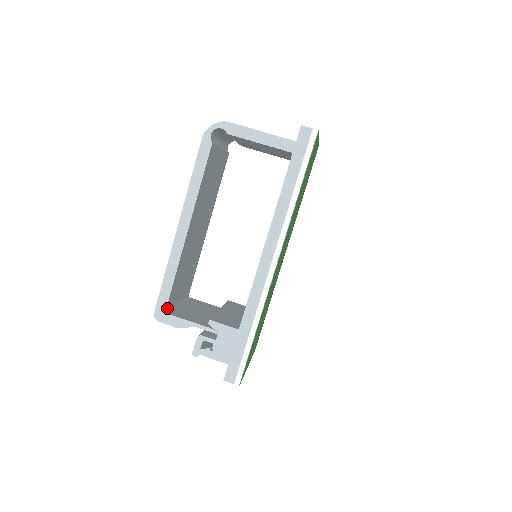
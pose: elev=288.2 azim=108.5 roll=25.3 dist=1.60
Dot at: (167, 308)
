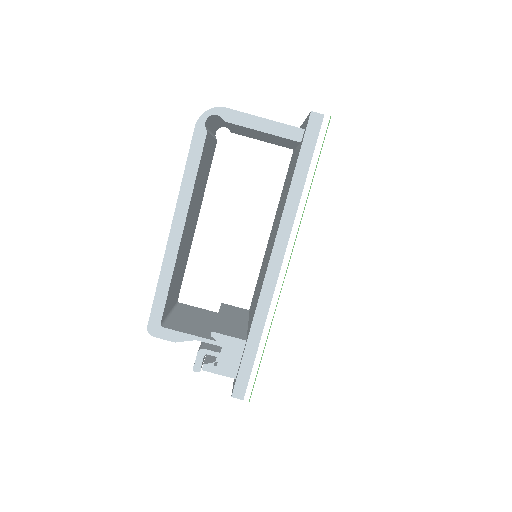
Dot at: (161, 321)
